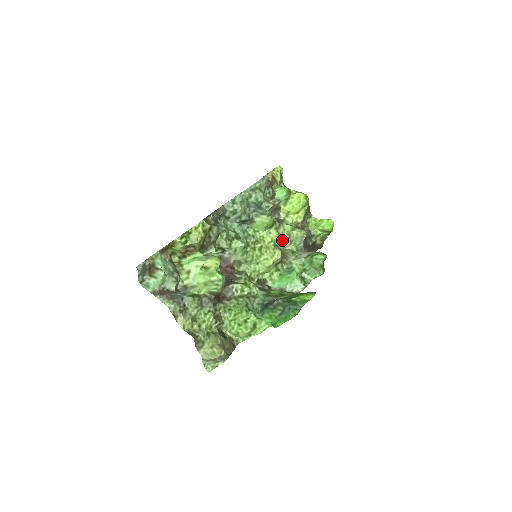
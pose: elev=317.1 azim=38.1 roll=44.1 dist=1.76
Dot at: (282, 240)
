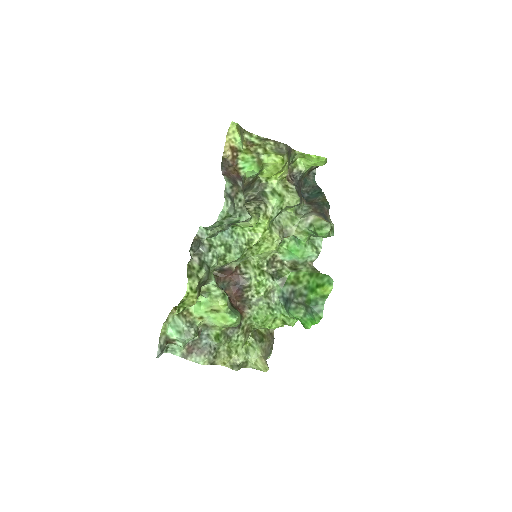
Dot at: (275, 217)
